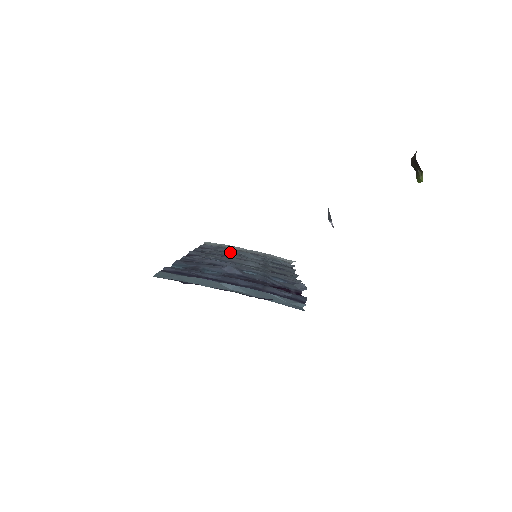
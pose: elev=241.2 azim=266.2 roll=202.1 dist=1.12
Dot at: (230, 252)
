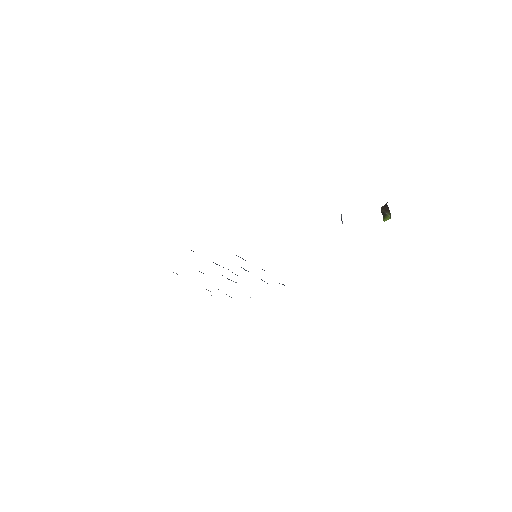
Dot at: occluded
